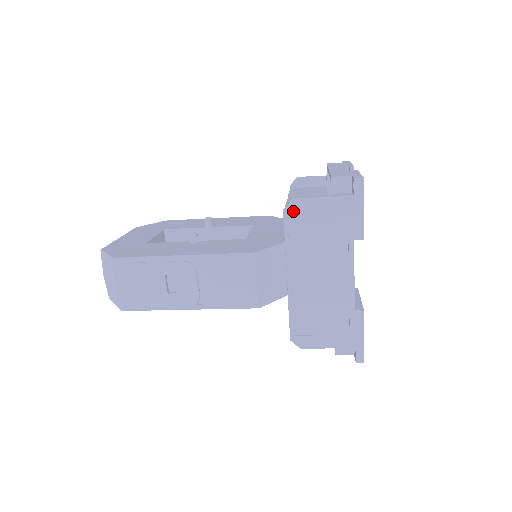
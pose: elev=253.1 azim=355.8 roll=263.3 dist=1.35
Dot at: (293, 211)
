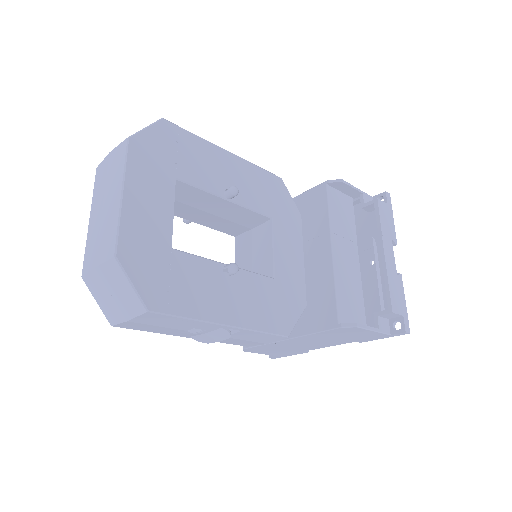
Dot at: (347, 329)
